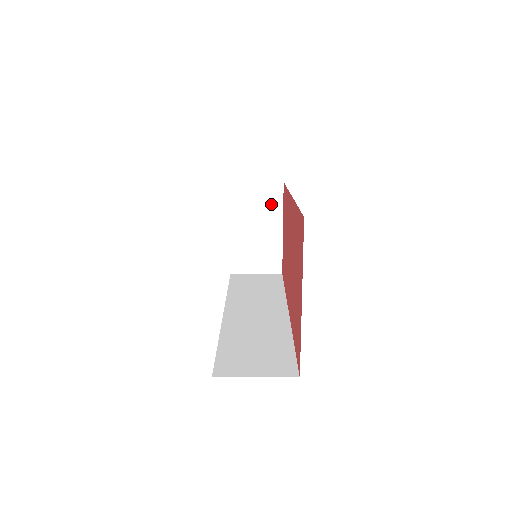
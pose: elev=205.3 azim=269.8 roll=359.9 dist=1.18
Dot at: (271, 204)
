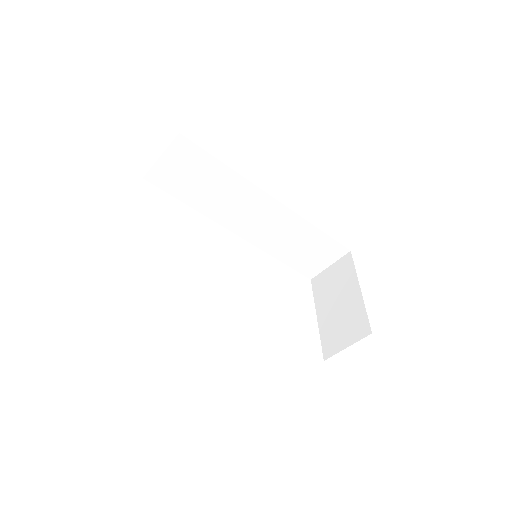
Dot at: (345, 274)
